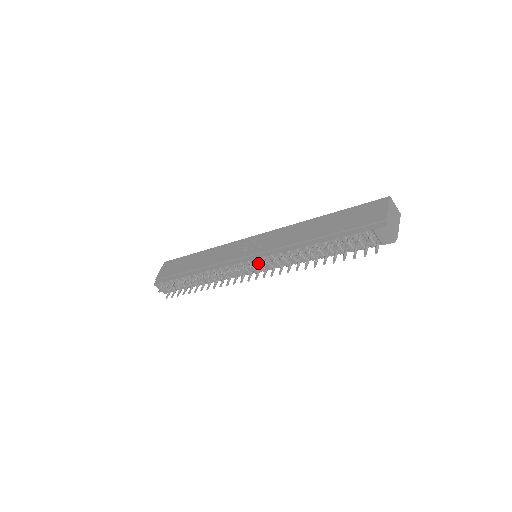
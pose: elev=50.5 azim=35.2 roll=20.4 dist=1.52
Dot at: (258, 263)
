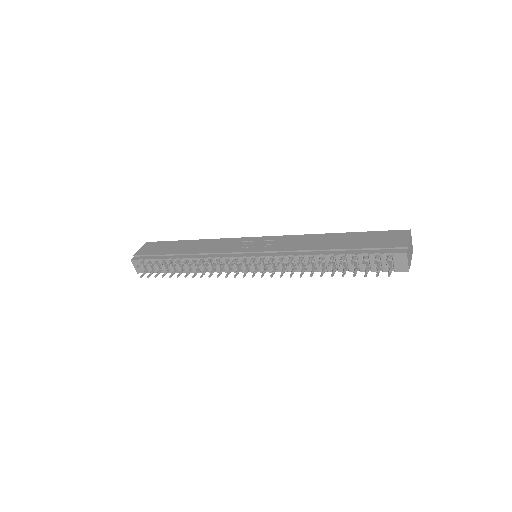
Dot at: (261, 260)
